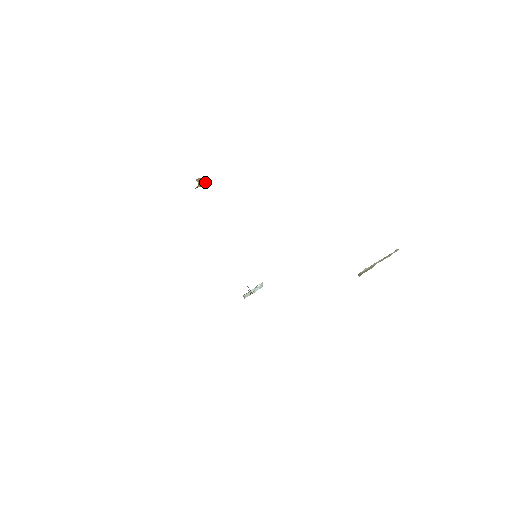
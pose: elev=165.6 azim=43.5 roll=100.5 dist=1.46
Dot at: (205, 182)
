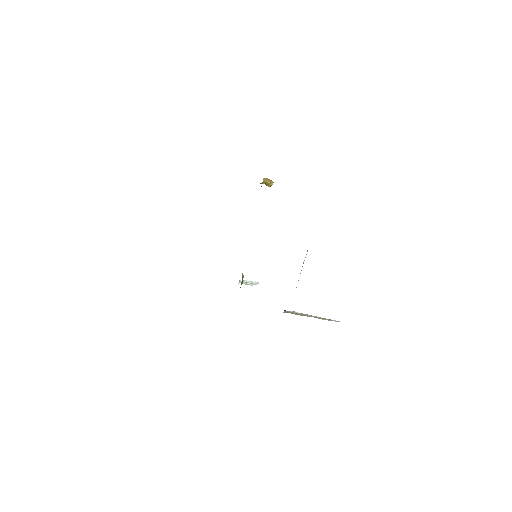
Dot at: (271, 184)
